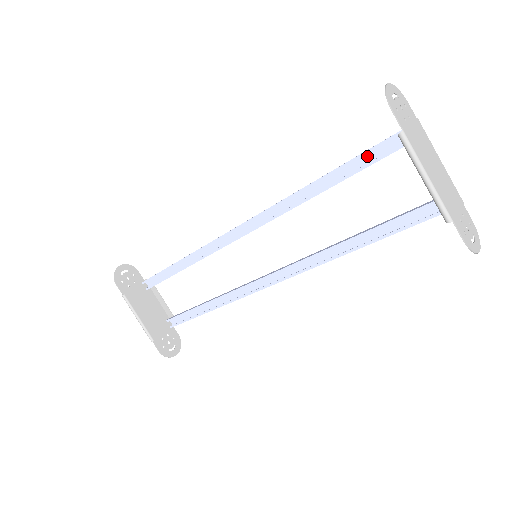
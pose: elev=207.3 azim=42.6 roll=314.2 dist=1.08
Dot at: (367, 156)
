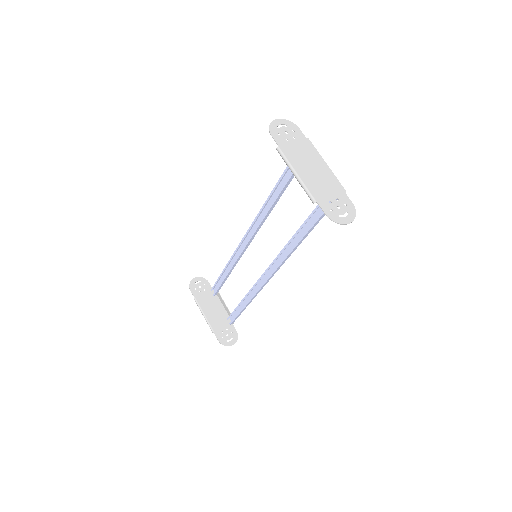
Dot at: occluded
